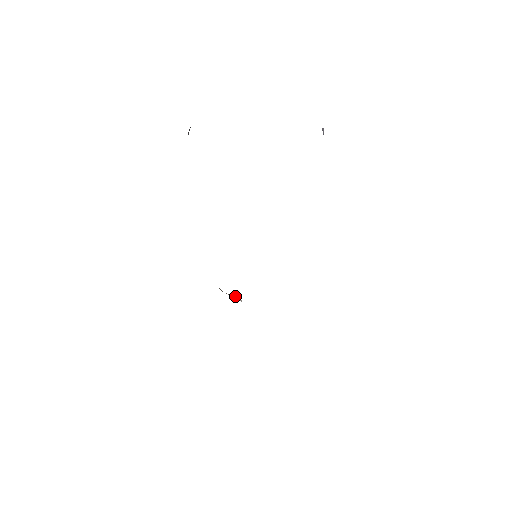
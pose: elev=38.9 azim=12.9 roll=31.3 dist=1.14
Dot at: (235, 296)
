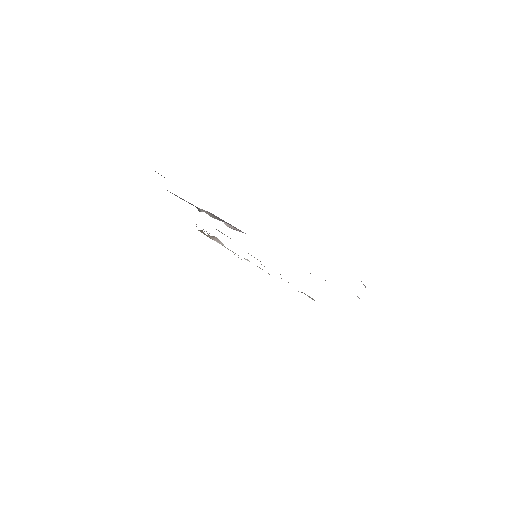
Dot at: (217, 240)
